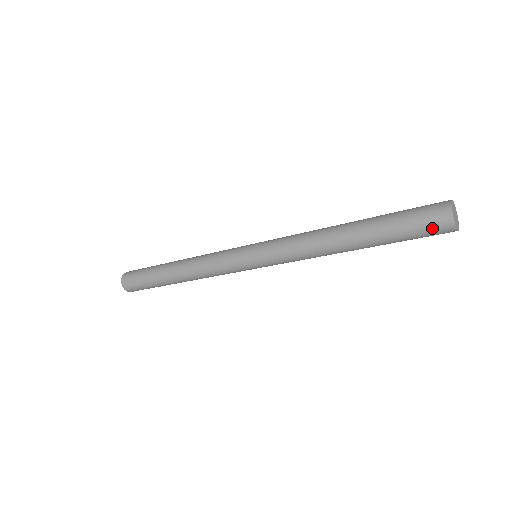
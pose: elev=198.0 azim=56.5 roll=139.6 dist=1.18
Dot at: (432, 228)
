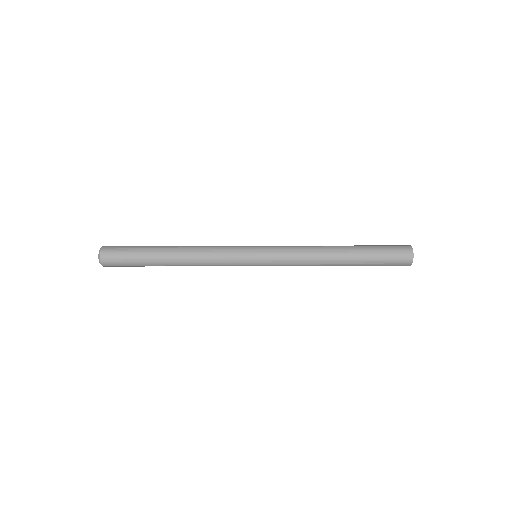
Dot at: (399, 254)
